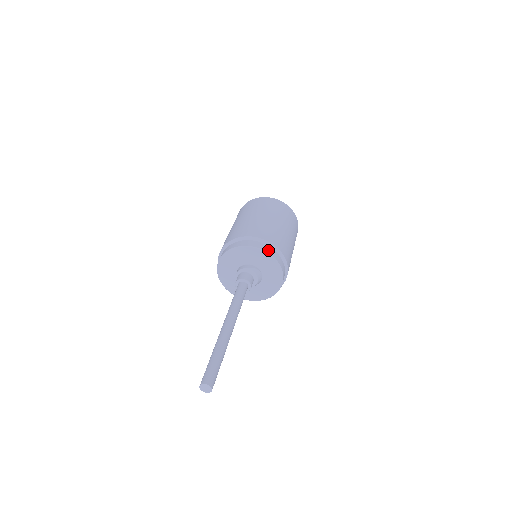
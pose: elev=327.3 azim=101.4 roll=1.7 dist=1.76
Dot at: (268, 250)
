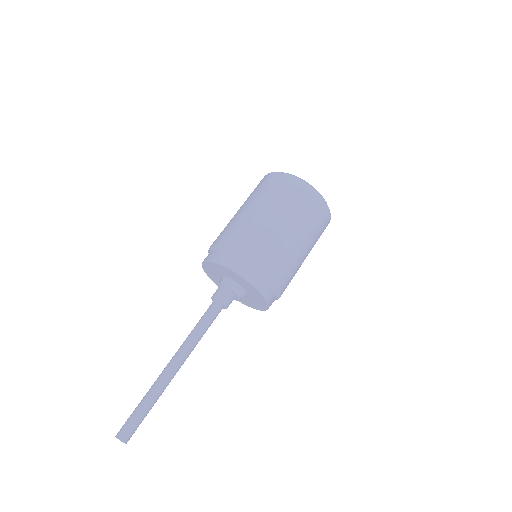
Dot at: (252, 278)
